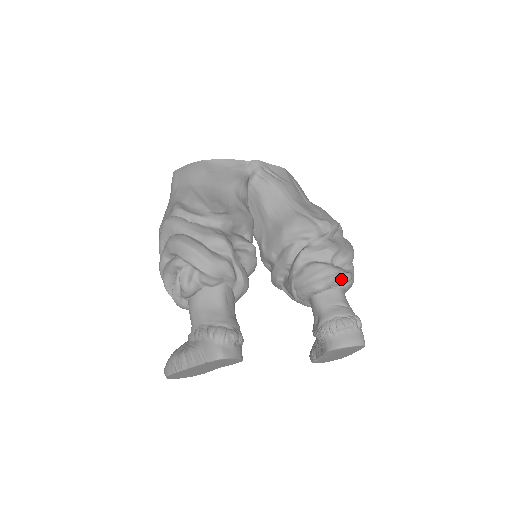
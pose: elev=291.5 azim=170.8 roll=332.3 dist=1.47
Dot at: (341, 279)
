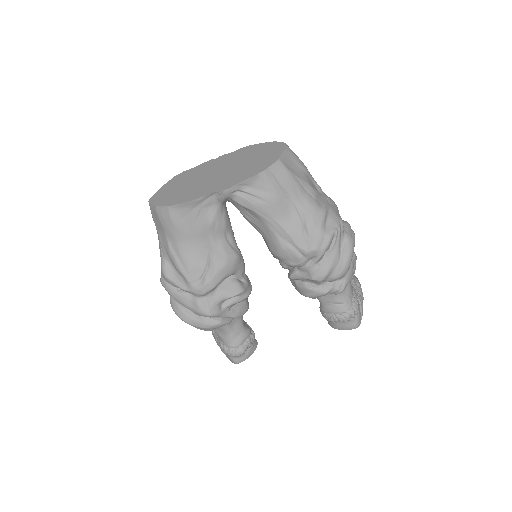
Dot at: (333, 292)
